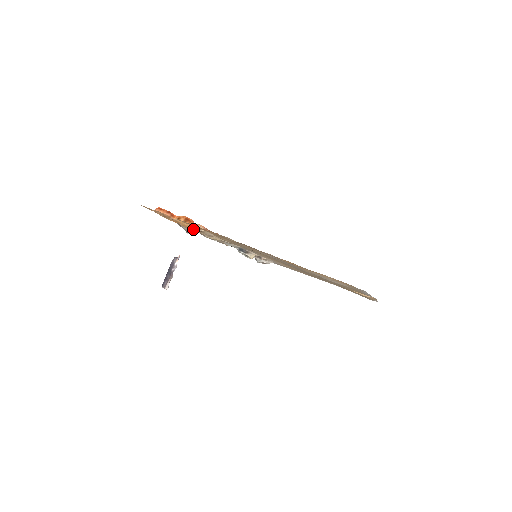
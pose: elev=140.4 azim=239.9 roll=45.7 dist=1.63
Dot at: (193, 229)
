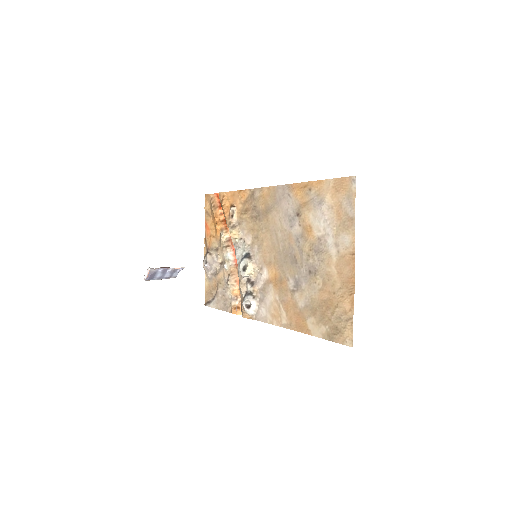
Dot at: (227, 213)
